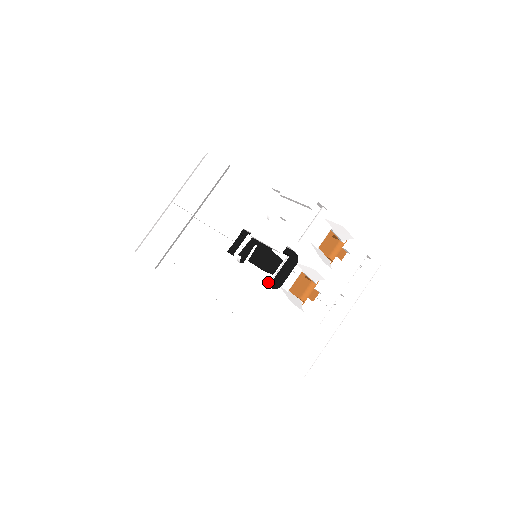
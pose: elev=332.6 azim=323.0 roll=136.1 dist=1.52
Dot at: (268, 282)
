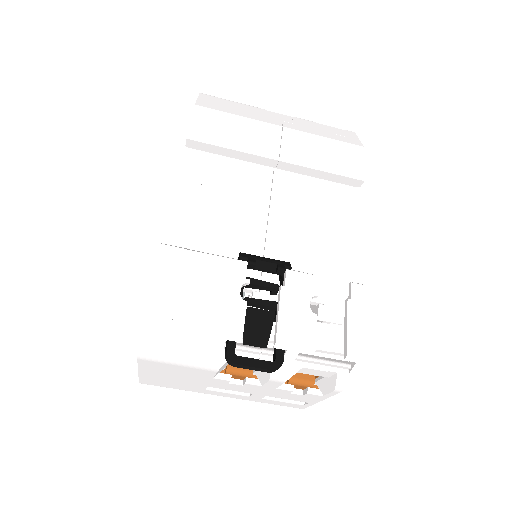
Dot at: (231, 350)
